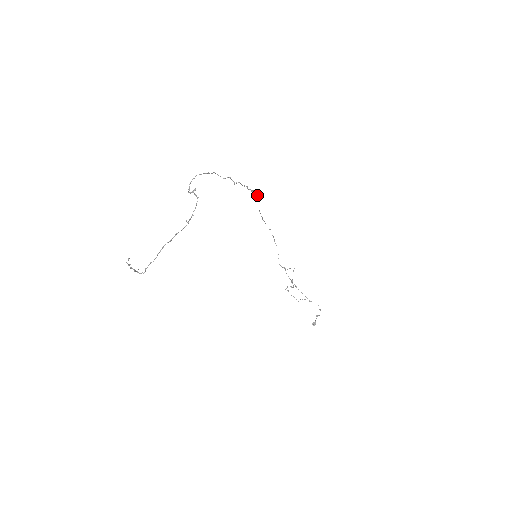
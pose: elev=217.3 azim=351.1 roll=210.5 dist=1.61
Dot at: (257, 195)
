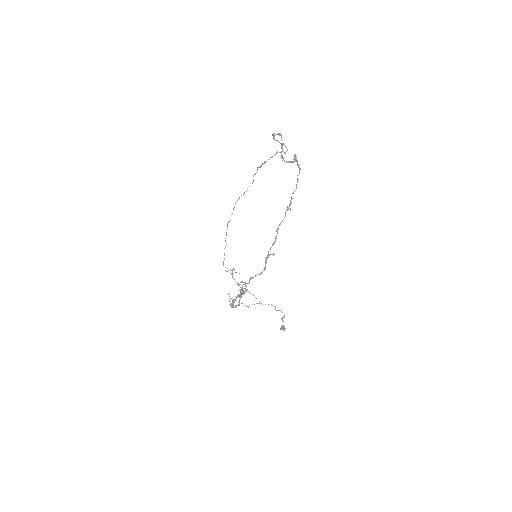
Dot at: occluded
